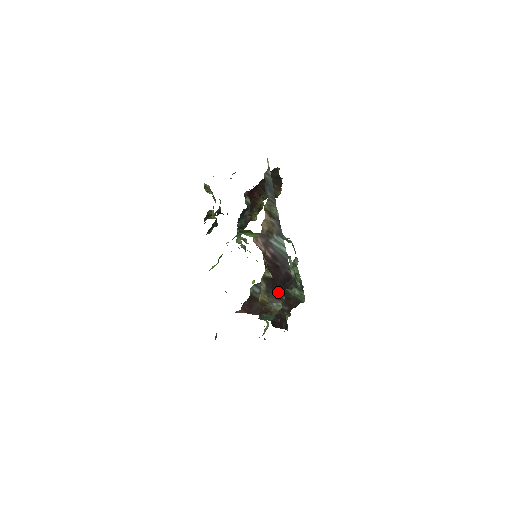
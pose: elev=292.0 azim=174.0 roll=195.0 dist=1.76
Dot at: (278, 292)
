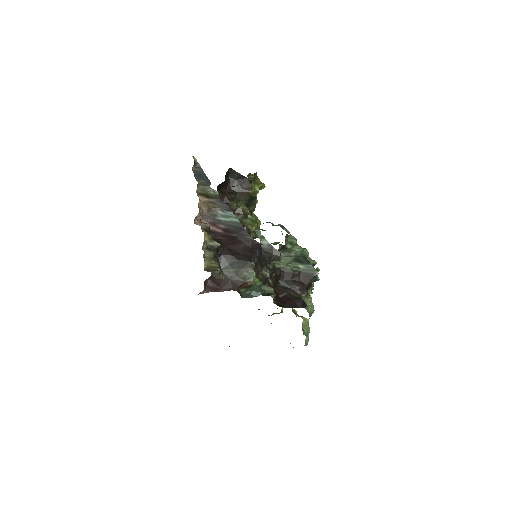
Dot at: (243, 260)
